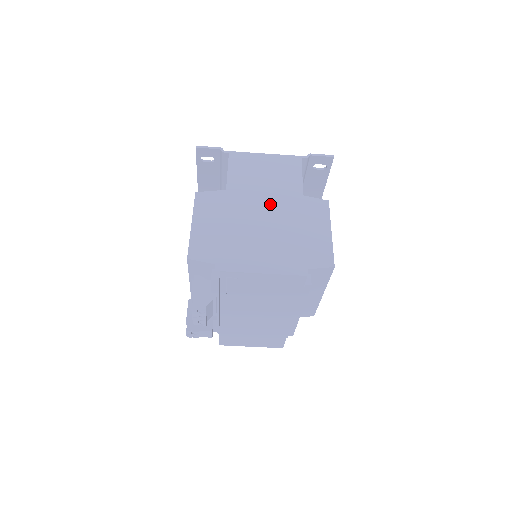
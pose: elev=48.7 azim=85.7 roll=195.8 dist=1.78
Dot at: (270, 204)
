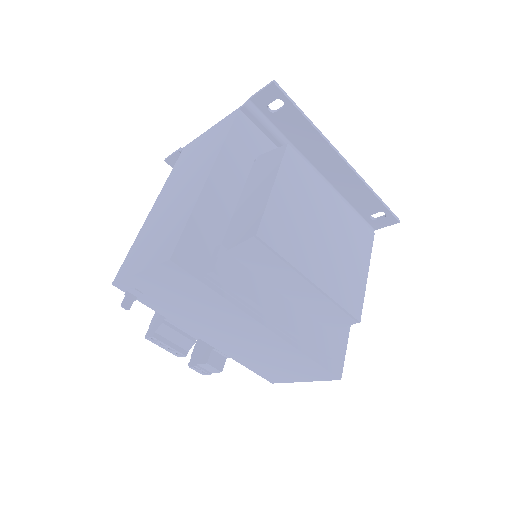
Dot at: (185, 184)
